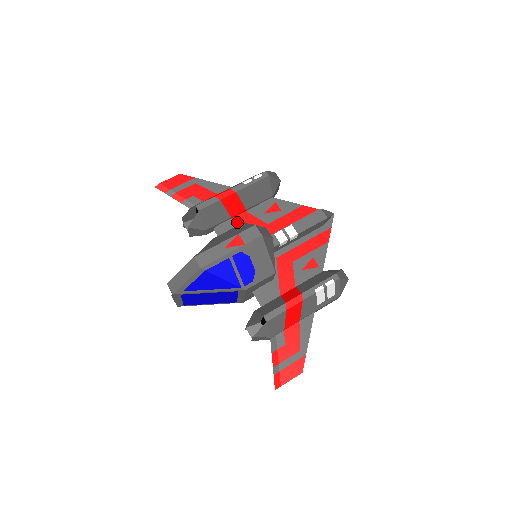
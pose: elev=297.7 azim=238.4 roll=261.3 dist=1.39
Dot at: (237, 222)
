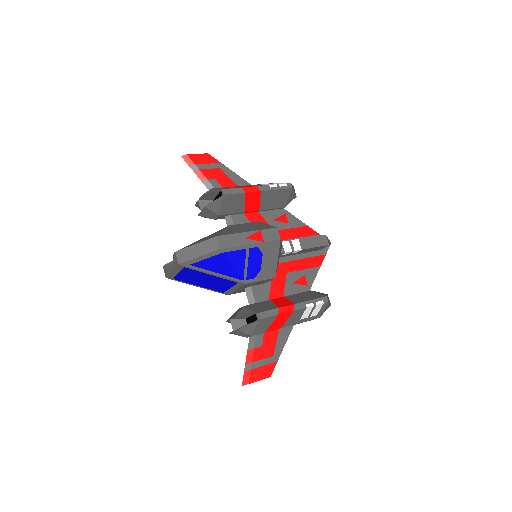
Dot at: (248, 219)
